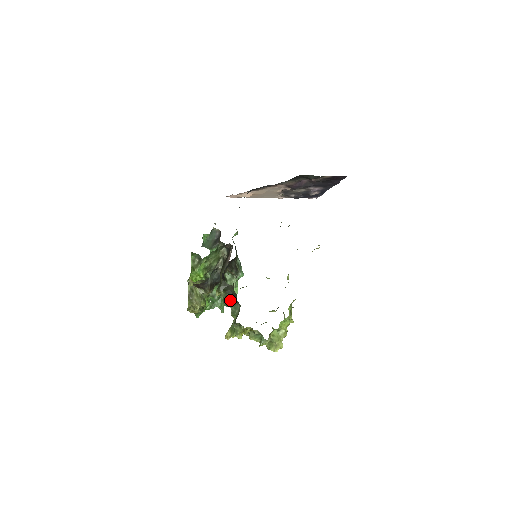
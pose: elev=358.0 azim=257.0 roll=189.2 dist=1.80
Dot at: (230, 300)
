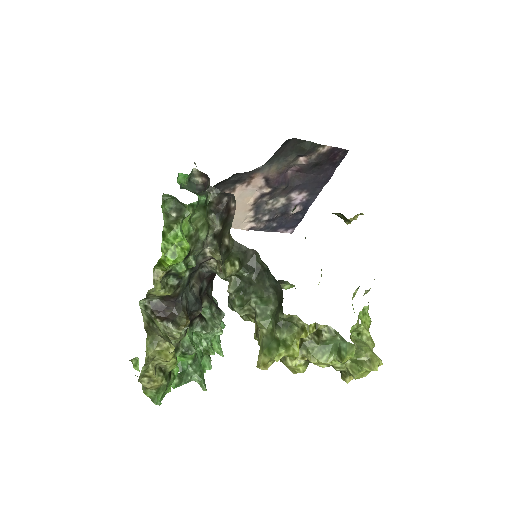
Dot at: (247, 296)
